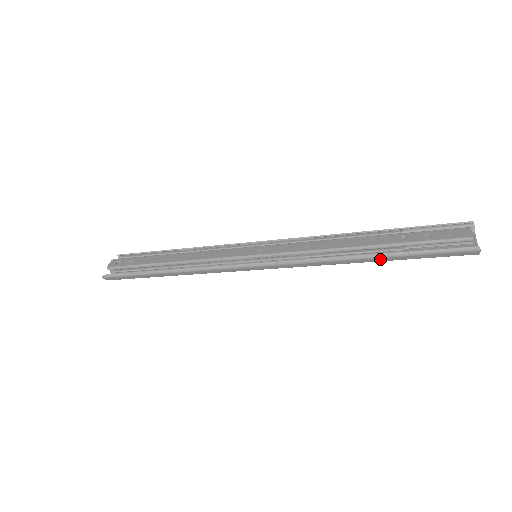
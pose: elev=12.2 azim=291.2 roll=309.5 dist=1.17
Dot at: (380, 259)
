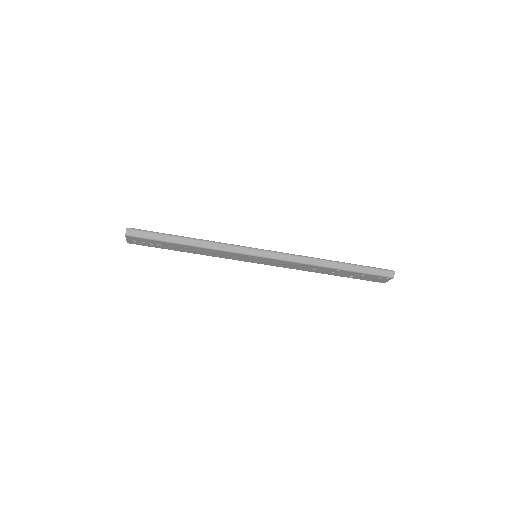
Dot at: (342, 266)
